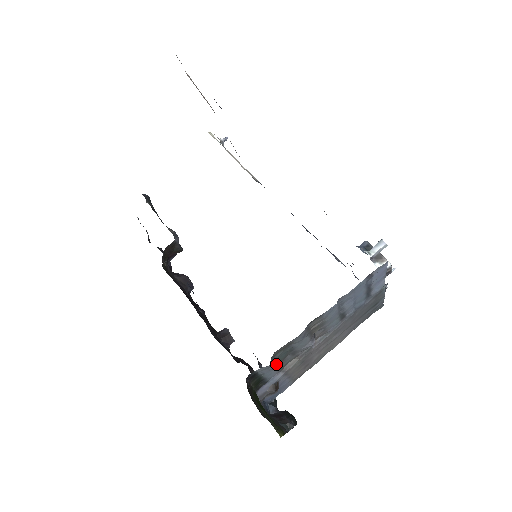
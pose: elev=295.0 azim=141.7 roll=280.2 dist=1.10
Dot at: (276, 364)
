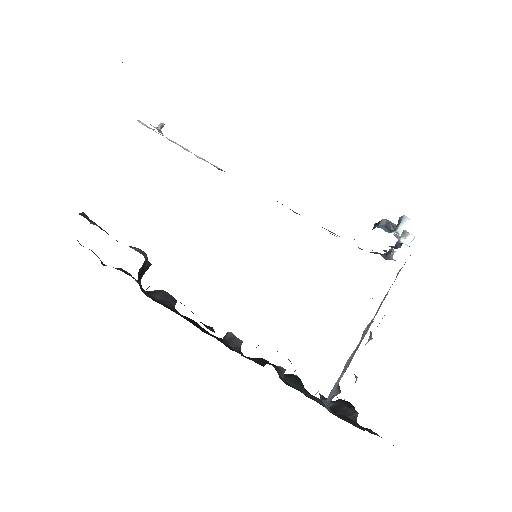
Dot at: occluded
